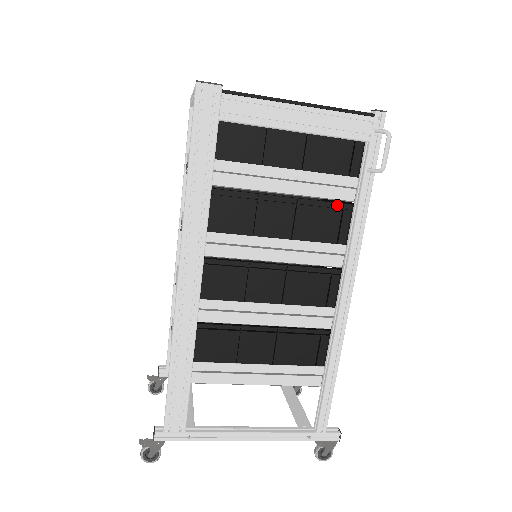
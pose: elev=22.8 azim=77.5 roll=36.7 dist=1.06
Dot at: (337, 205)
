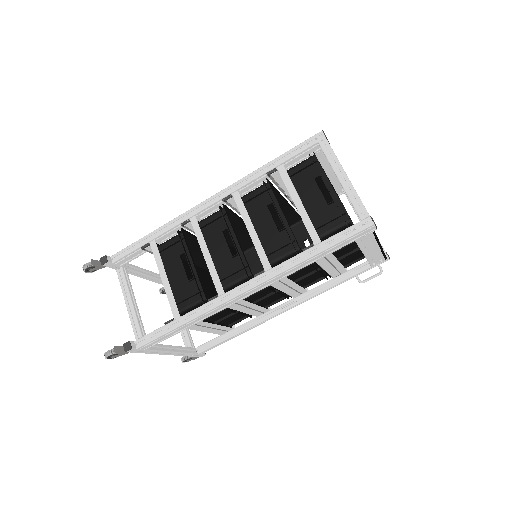
Dot at: (326, 274)
